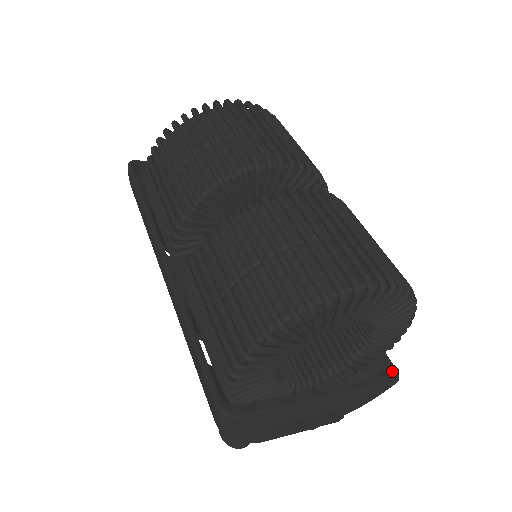
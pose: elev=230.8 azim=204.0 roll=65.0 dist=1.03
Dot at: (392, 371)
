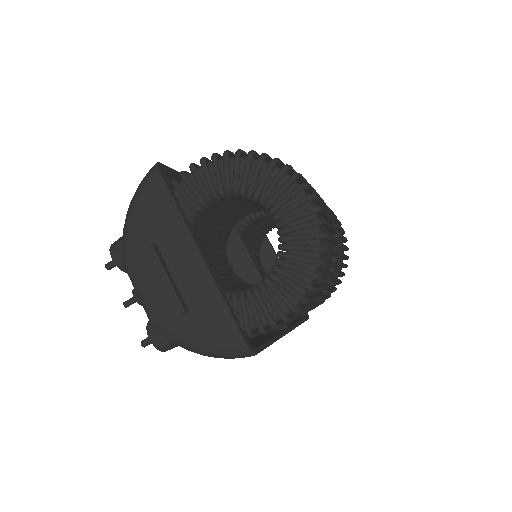
Dot at: occluded
